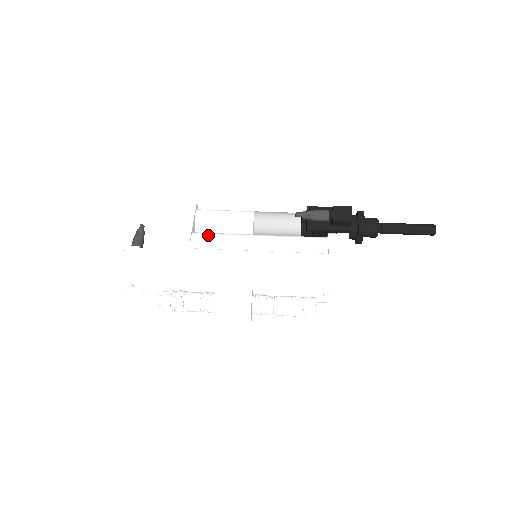
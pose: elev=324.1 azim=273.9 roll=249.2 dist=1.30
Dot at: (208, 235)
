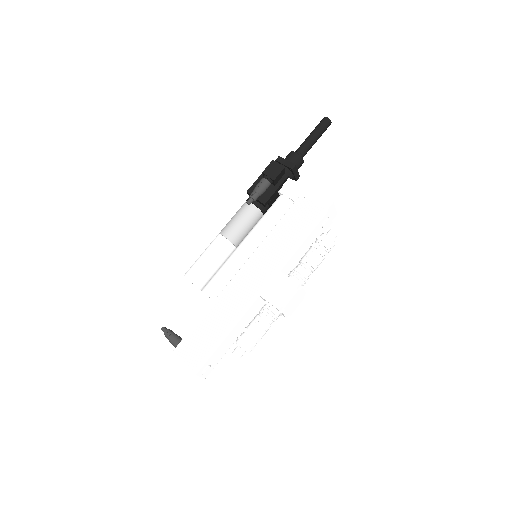
Dot at: (213, 280)
